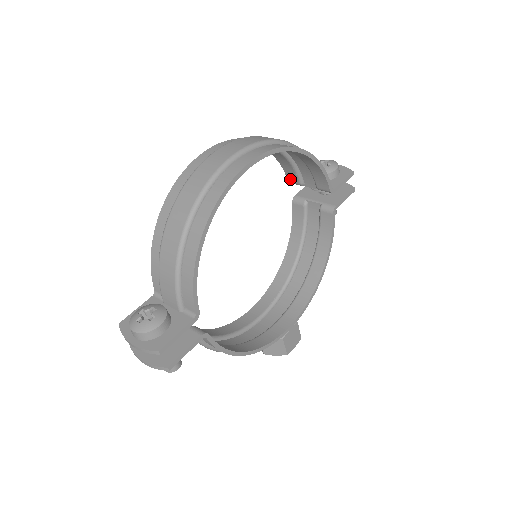
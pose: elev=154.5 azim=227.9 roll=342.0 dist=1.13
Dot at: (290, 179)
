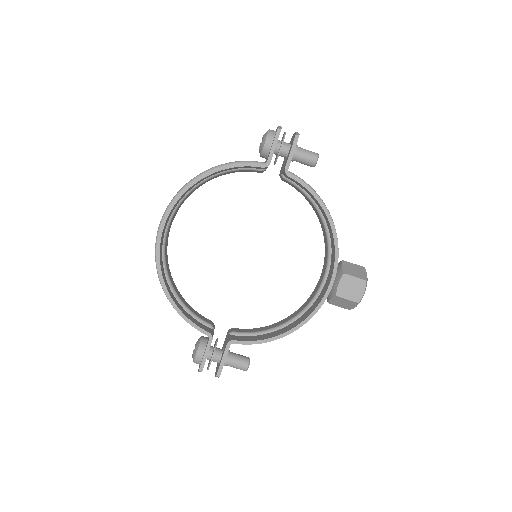
Dot at: (257, 172)
